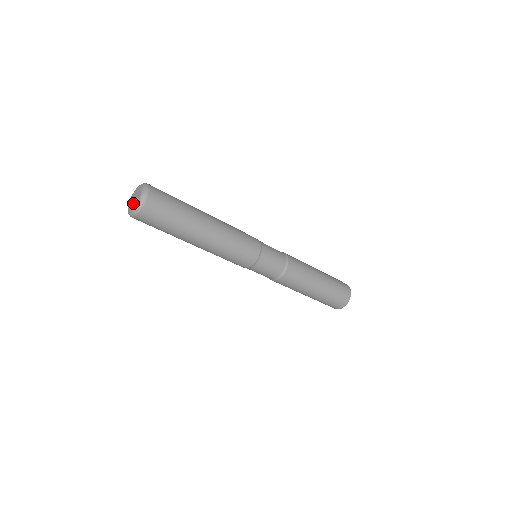
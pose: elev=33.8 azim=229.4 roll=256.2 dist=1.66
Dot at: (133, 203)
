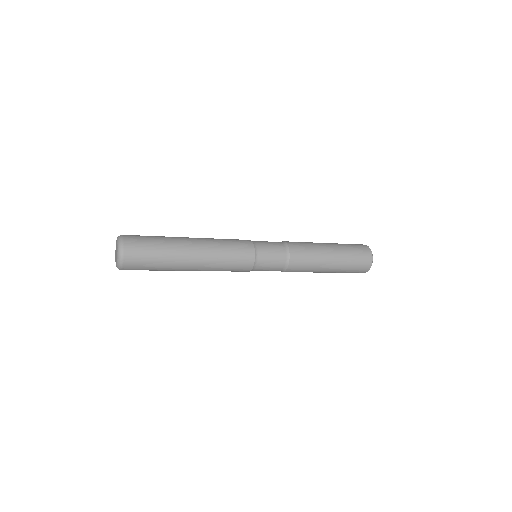
Dot at: occluded
